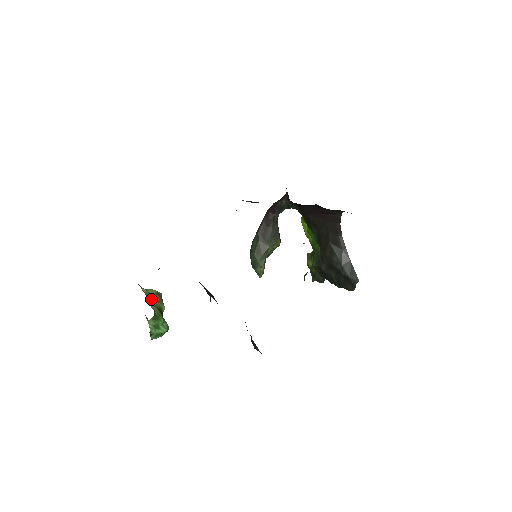
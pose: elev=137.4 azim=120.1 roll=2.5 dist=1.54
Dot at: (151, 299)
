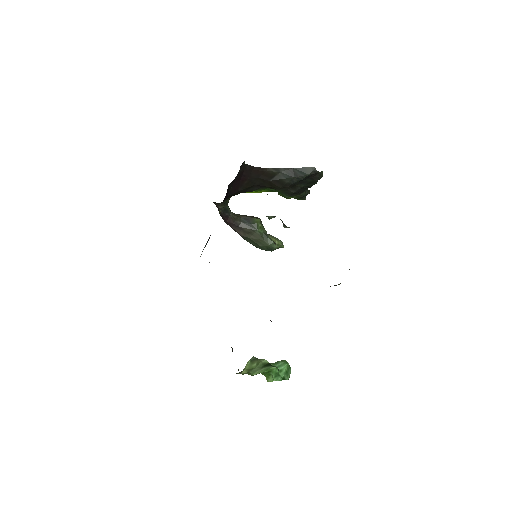
Dot at: (253, 370)
